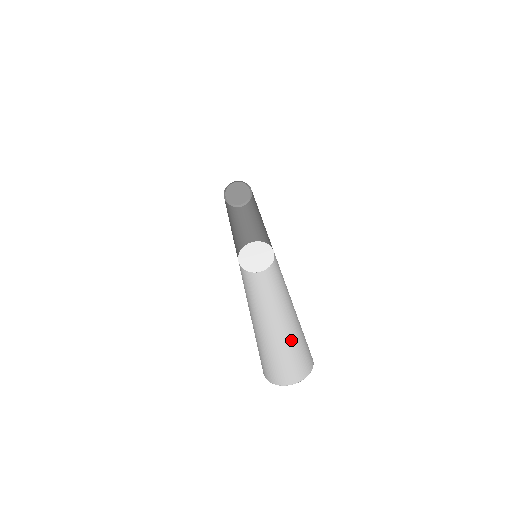
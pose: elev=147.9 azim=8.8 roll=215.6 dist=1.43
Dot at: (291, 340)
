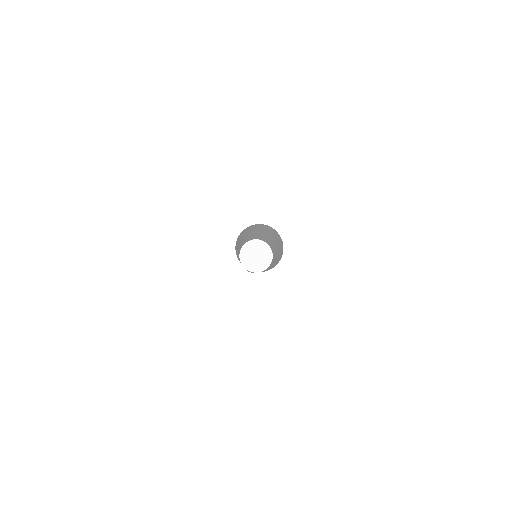
Dot at: (279, 251)
